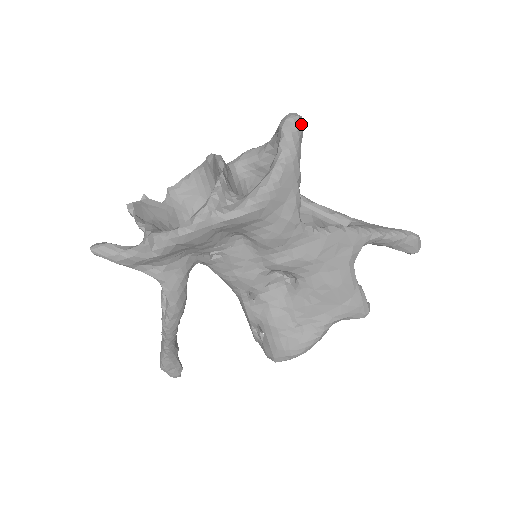
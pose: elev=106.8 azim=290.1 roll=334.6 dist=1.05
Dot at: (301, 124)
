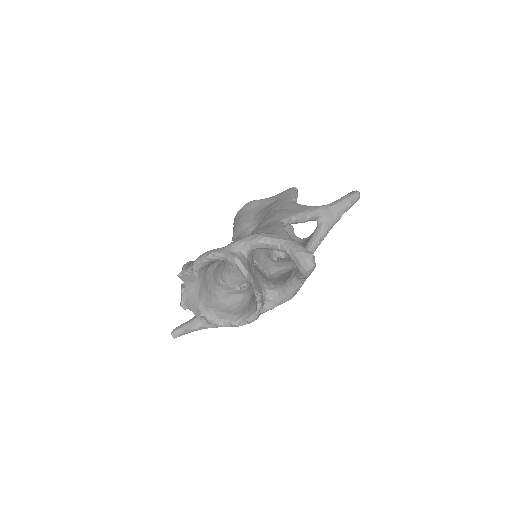
Dot at: (315, 266)
